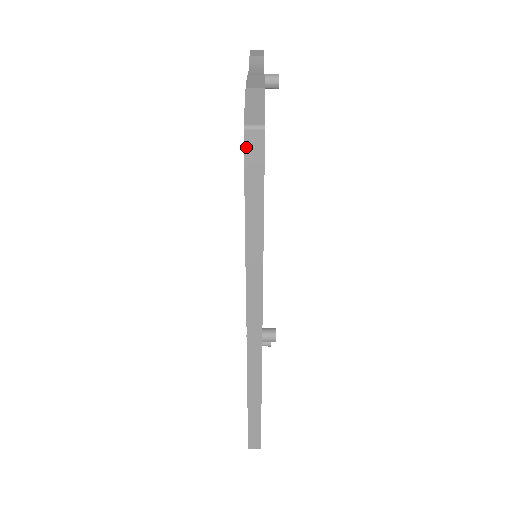
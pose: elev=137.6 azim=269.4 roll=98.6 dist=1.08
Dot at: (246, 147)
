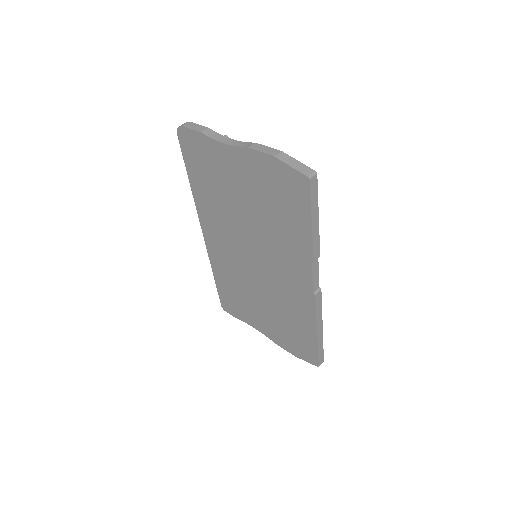
Dot at: (311, 188)
